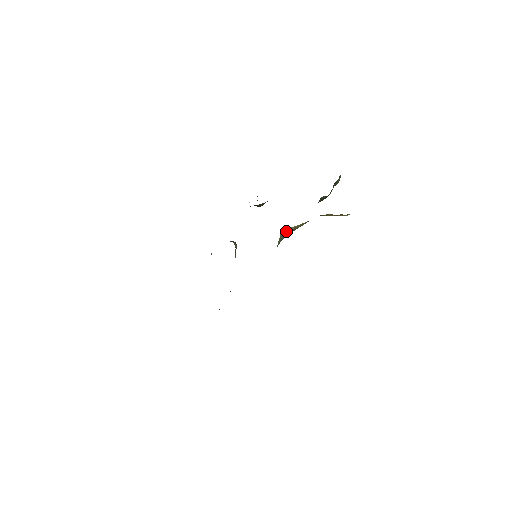
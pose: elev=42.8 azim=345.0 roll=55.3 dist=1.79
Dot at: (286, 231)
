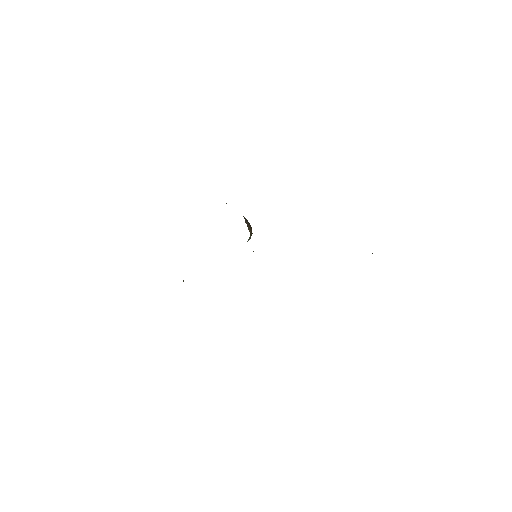
Dot at: occluded
